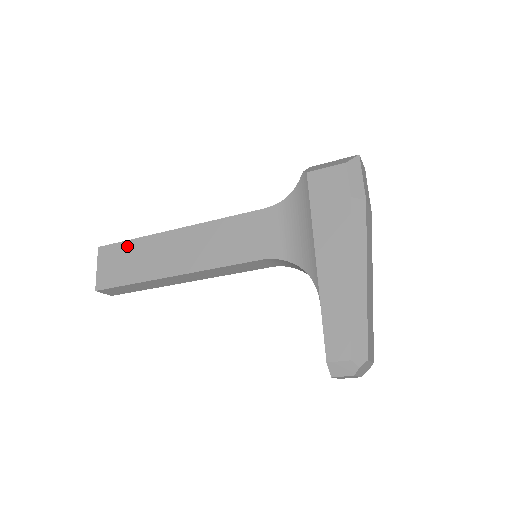
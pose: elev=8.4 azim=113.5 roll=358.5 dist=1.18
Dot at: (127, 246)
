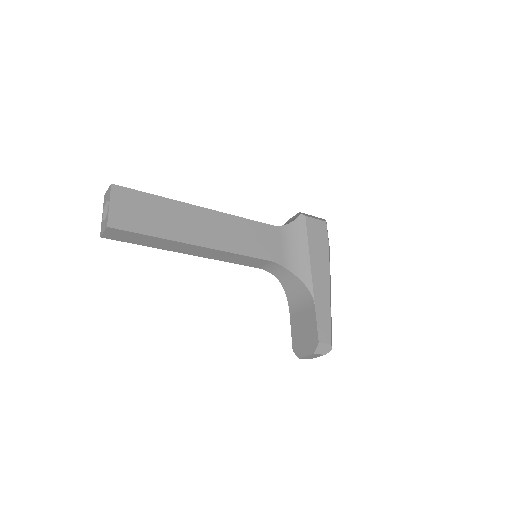
Dot at: (149, 198)
